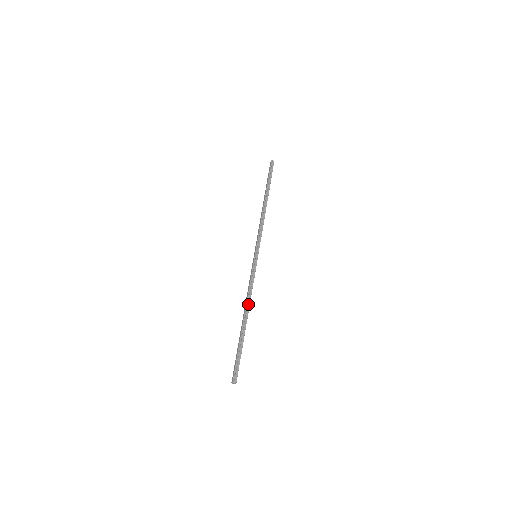
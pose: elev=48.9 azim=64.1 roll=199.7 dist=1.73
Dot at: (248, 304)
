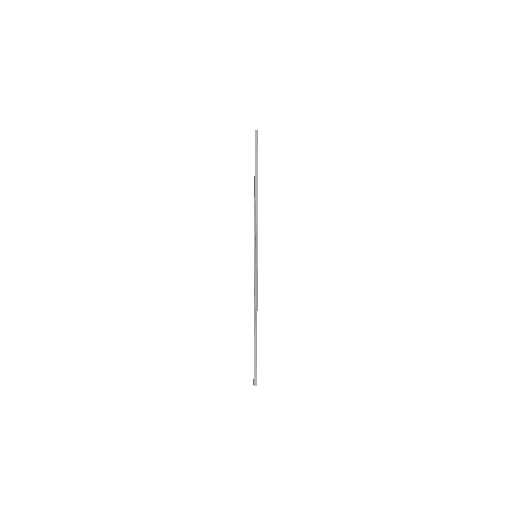
Dot at: (256, 310)
